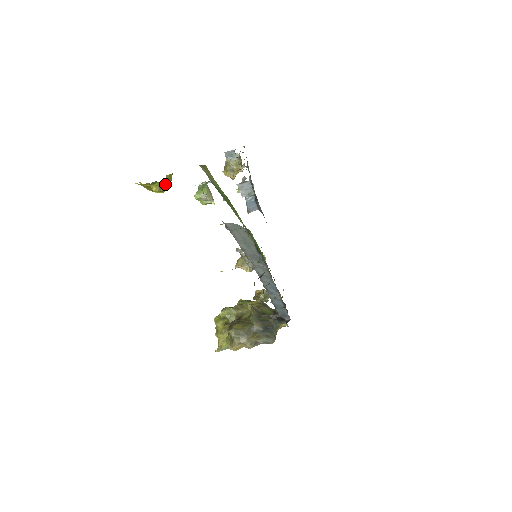
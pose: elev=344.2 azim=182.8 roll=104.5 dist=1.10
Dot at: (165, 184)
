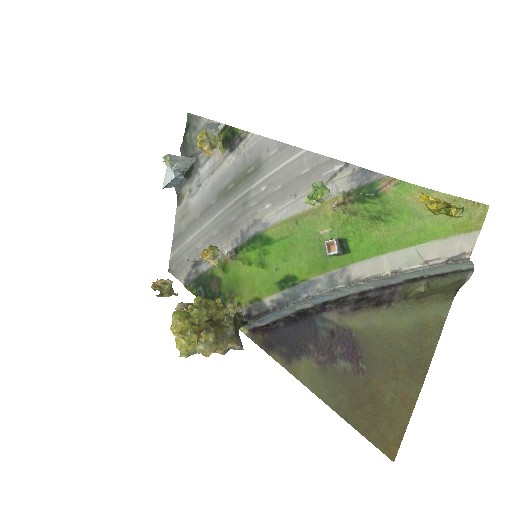
Dot at: occluded
